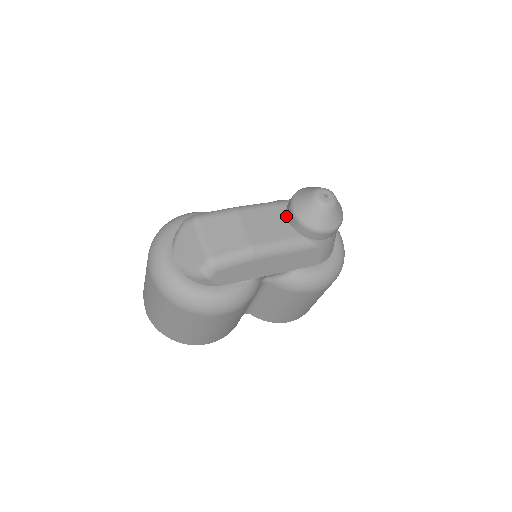
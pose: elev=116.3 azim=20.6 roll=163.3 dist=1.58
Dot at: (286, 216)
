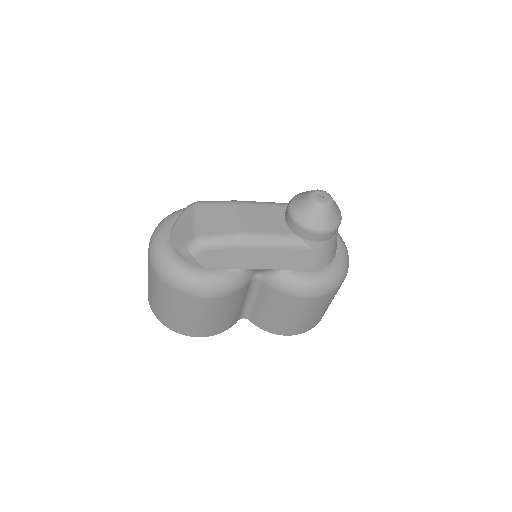
Dot at: (284, 215)
